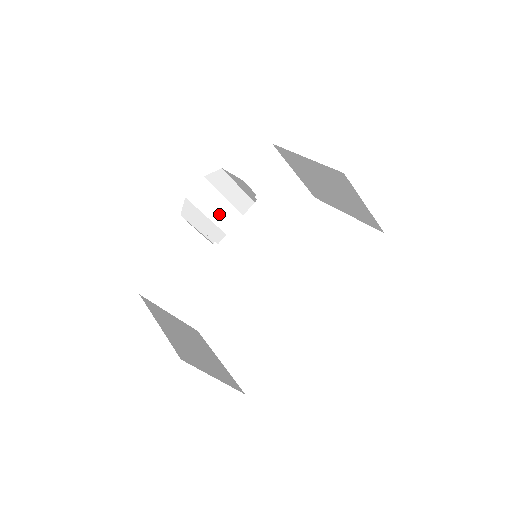
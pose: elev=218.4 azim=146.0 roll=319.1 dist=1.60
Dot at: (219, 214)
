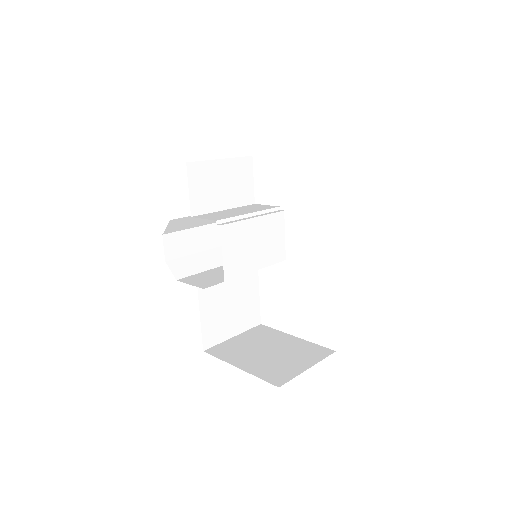
Dot at: (198, 242)
